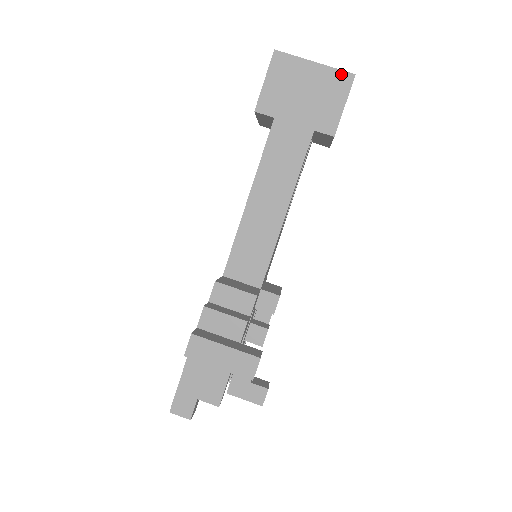
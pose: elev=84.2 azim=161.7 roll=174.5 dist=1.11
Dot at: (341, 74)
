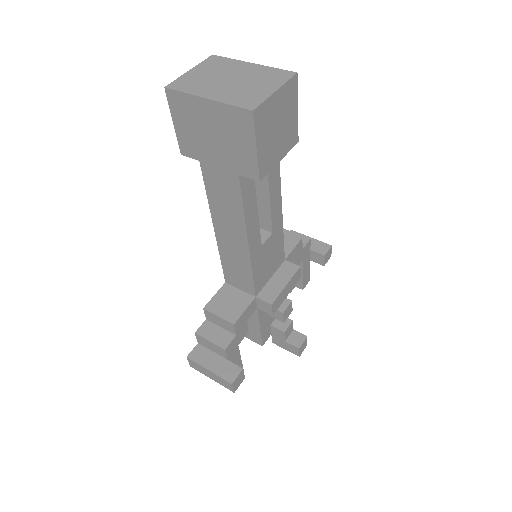
Dot at: (238, 111)
